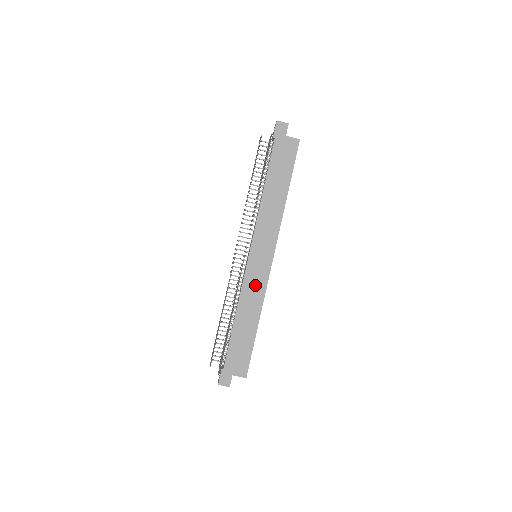
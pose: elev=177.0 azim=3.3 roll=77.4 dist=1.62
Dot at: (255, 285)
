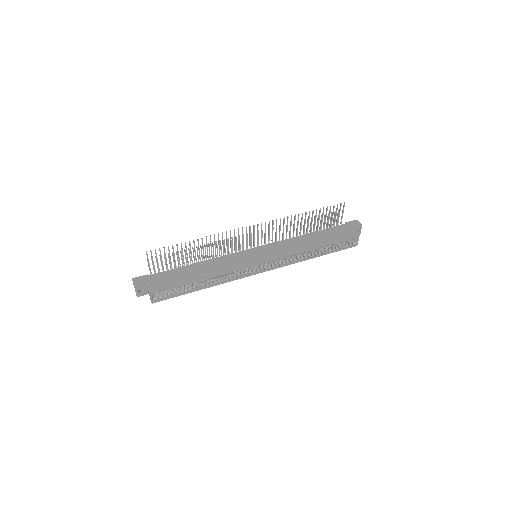
Dot at: (233, 261)
